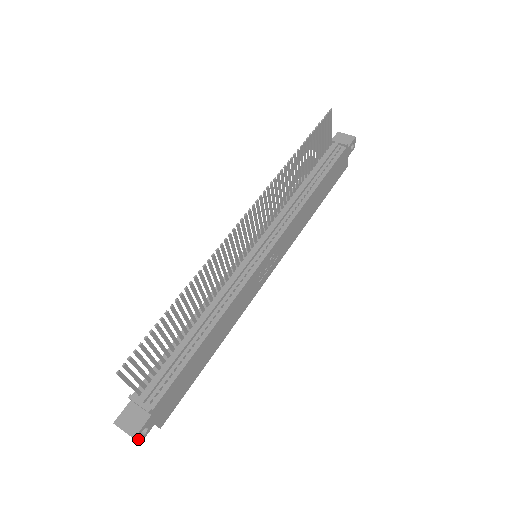
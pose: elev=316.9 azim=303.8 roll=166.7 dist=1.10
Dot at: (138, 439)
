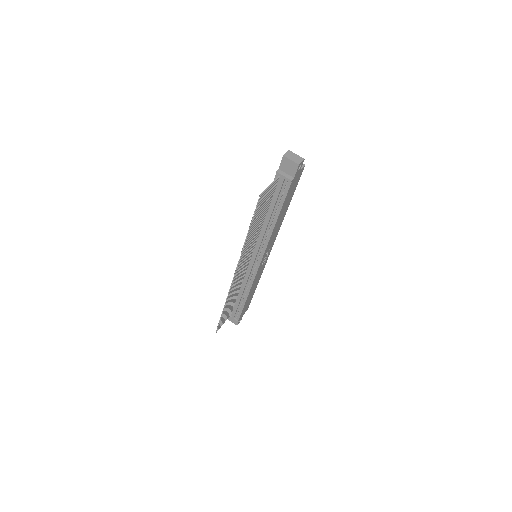
Dot at: (239, 322)
